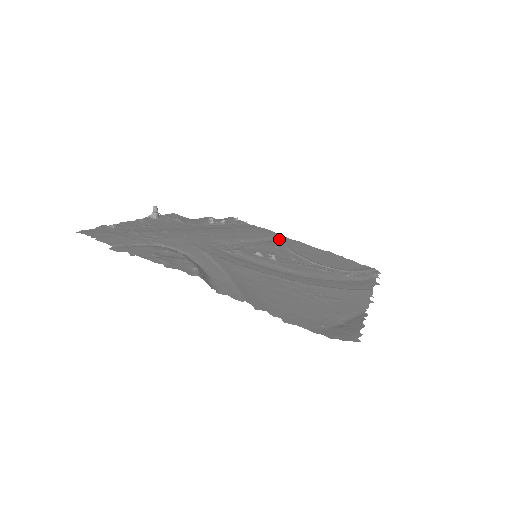
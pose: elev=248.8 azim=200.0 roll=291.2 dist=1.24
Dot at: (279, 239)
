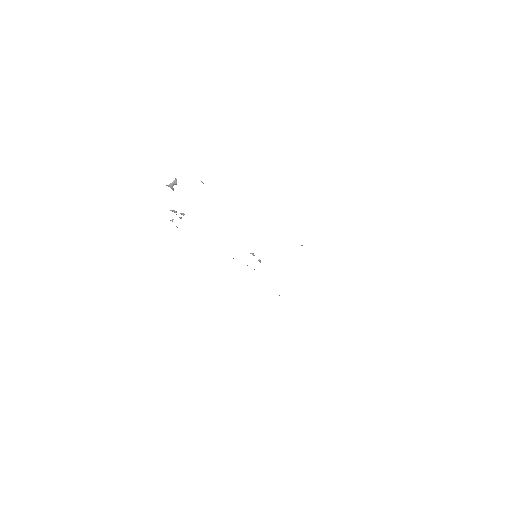
Dot at: occluded
